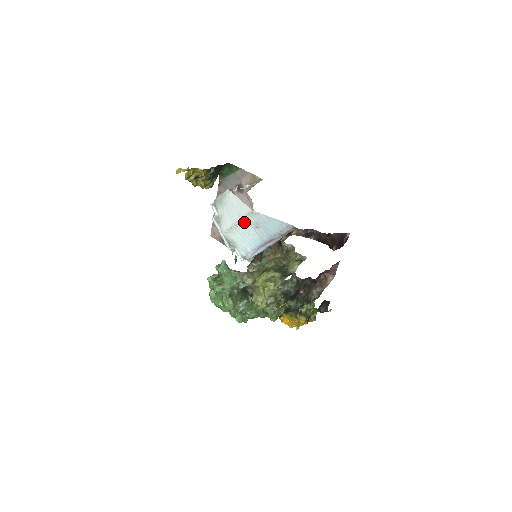
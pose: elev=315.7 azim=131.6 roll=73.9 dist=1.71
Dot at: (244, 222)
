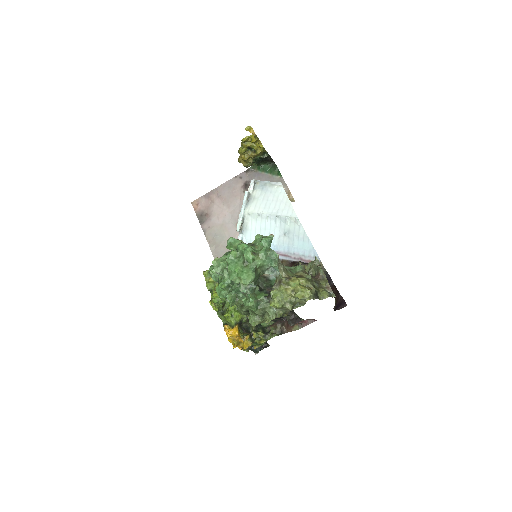
Dot at: (278, 220)
